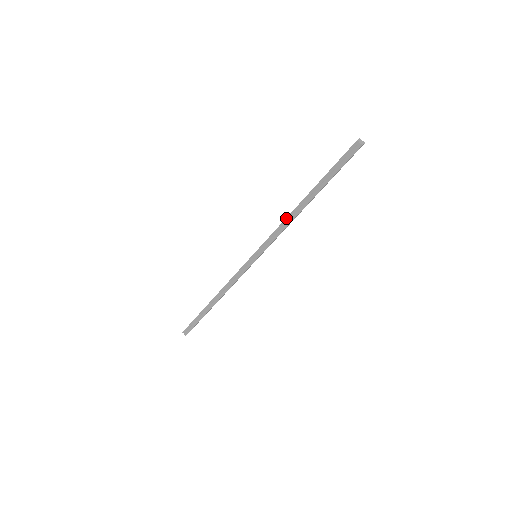
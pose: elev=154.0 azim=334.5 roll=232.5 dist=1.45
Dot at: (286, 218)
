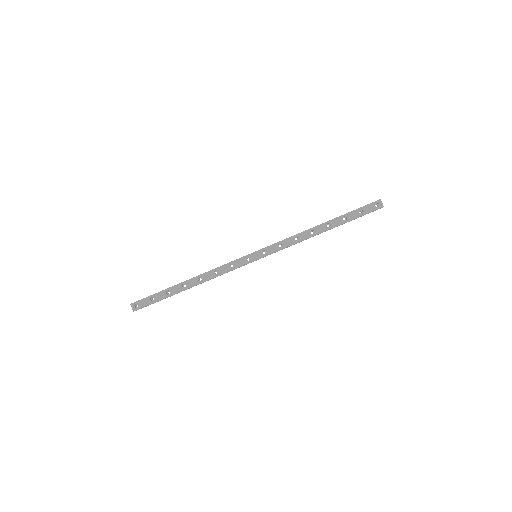
Dot at: occluded
